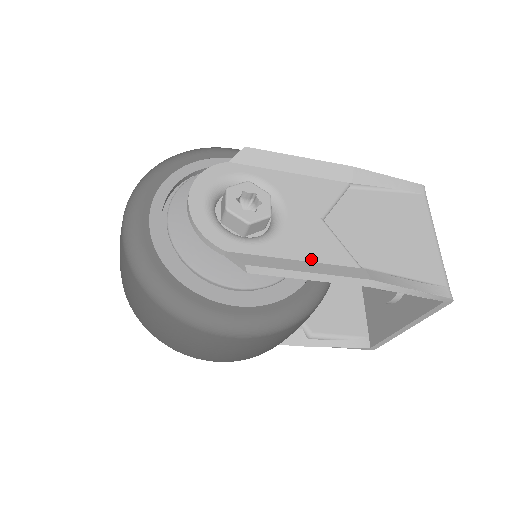
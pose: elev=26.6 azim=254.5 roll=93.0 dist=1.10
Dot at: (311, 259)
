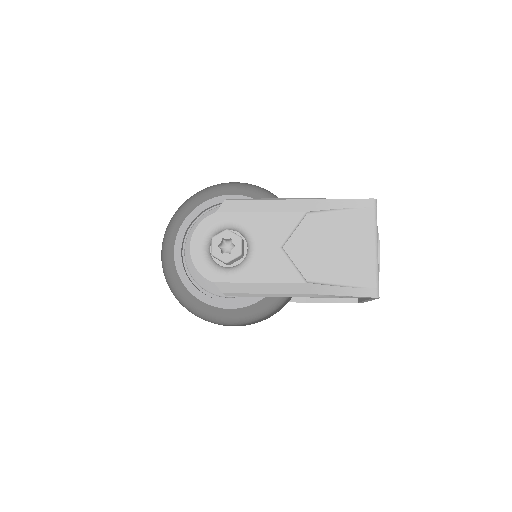
Dot at: (269, 281)
